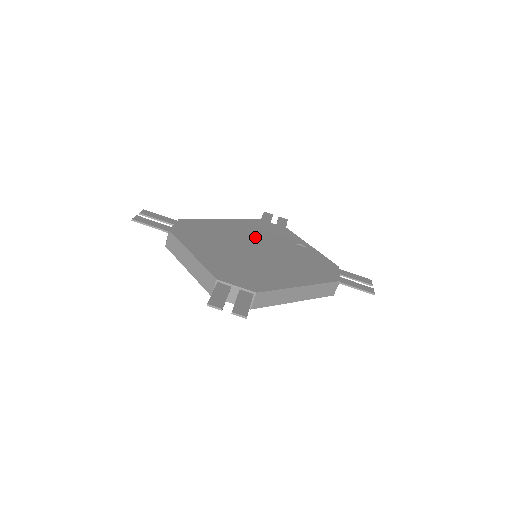
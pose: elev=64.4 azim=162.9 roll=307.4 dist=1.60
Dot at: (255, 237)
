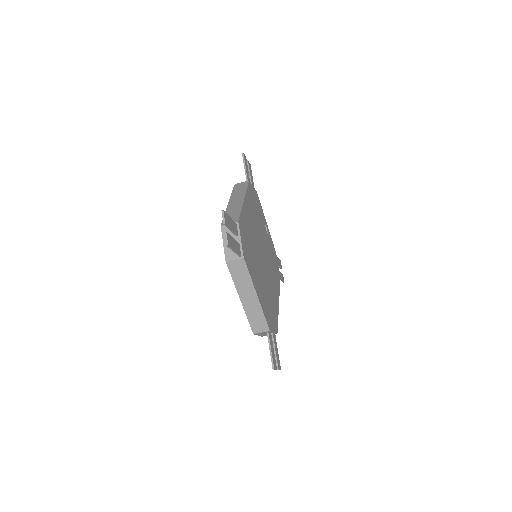
Dot at: occluded
